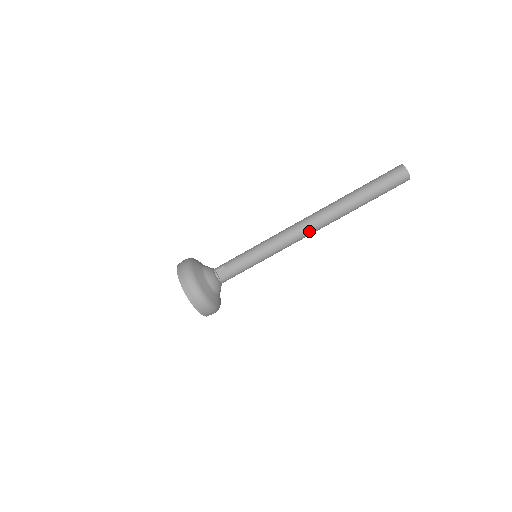
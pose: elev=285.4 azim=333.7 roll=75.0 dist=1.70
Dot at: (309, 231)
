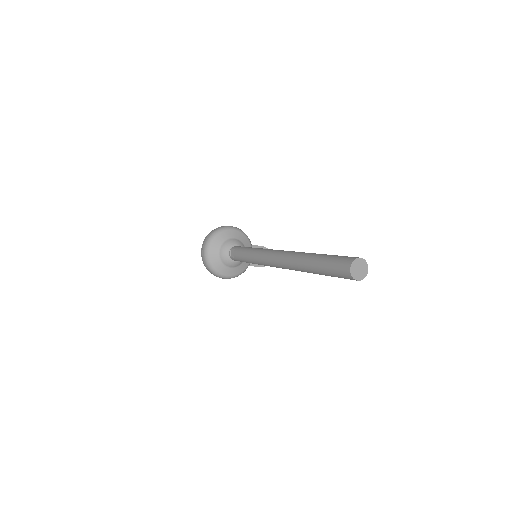
Dot at: (277, 265)
